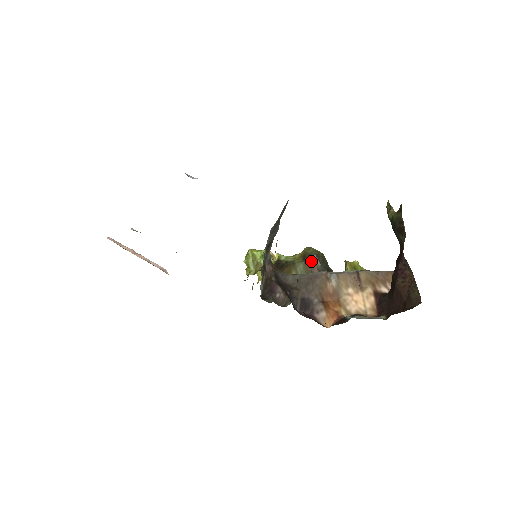
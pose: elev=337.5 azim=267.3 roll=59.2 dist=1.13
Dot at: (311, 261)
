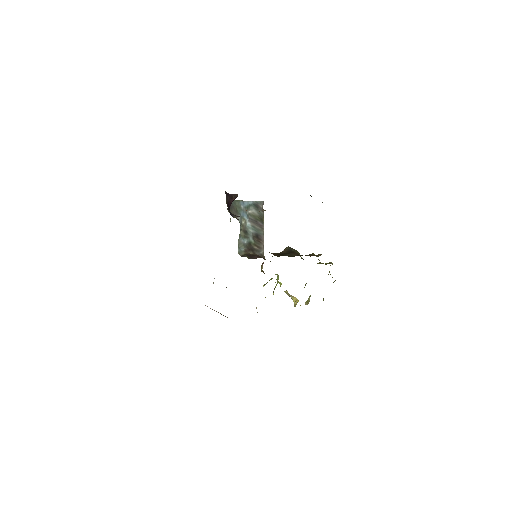
Dot at: (285, 249)
